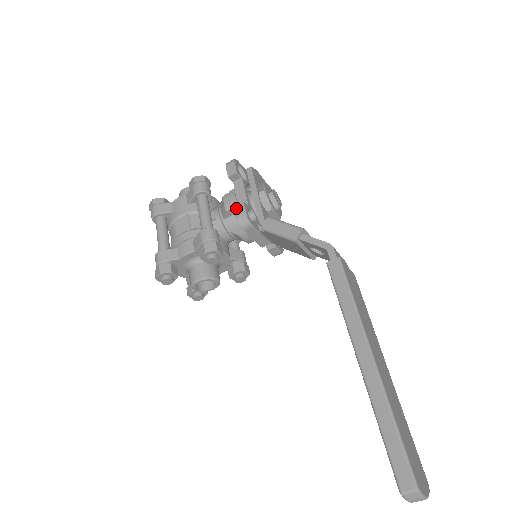
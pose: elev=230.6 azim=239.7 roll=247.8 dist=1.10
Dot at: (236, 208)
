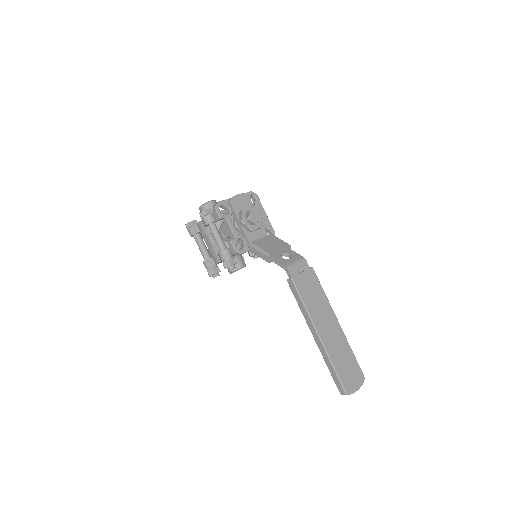
Dot at: (229, 245)
